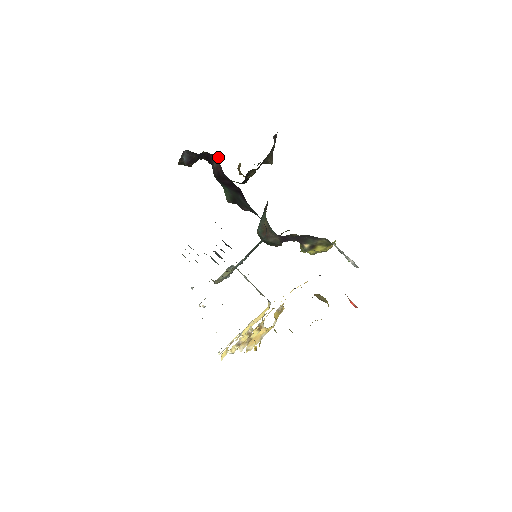
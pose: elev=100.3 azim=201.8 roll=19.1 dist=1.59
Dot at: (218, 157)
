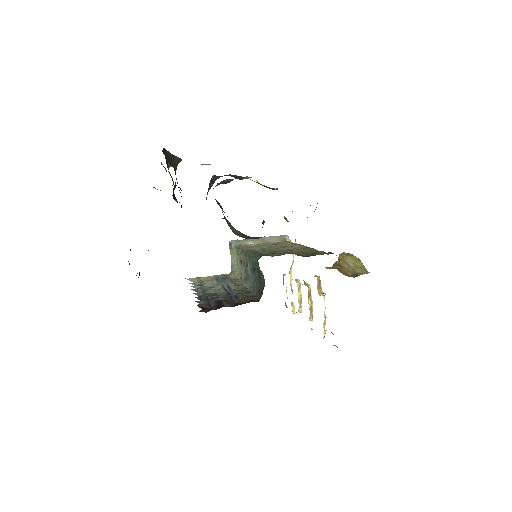
Dot at: occluded
